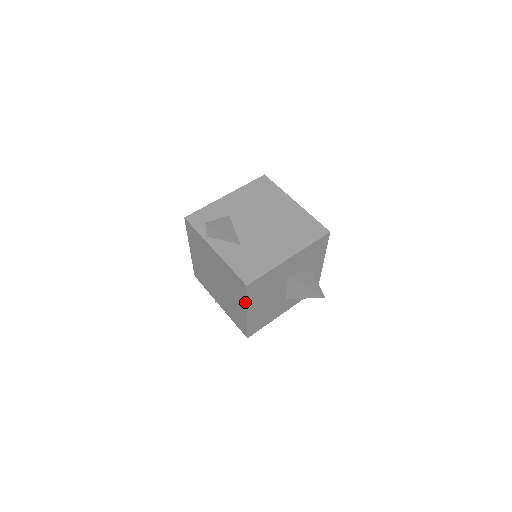
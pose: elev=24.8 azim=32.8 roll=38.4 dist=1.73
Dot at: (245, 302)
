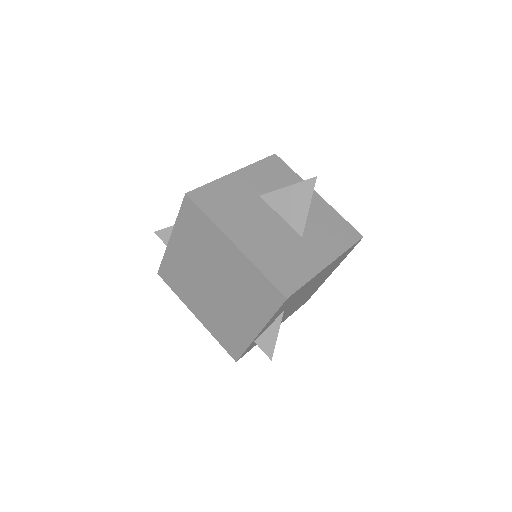
Dot at: (213, 226)
